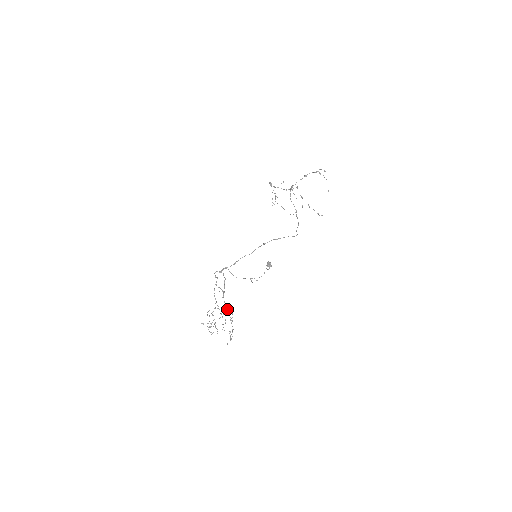
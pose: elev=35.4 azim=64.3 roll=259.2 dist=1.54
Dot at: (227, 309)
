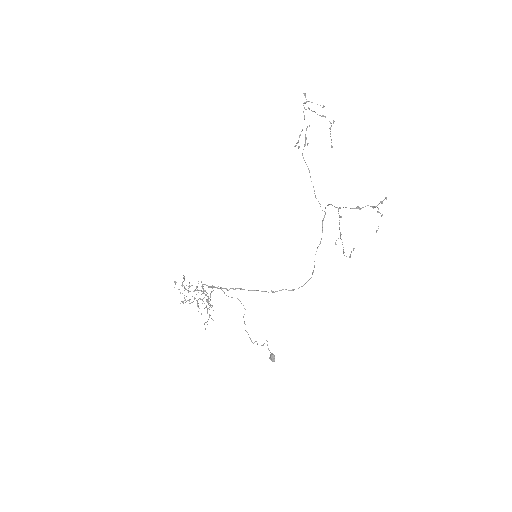
Dot at: (208, 304)
